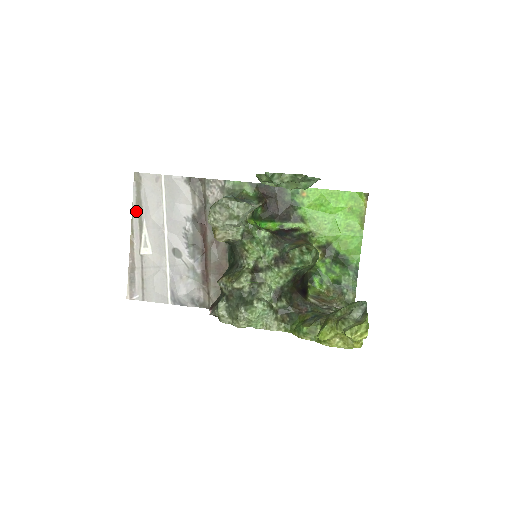
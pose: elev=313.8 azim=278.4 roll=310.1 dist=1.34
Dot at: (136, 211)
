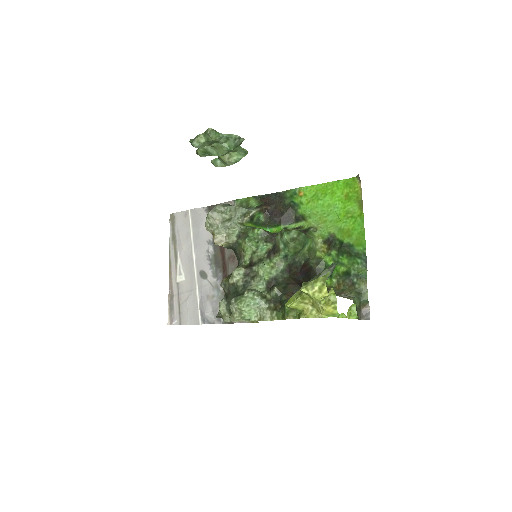
Dot at: (172, 245)
